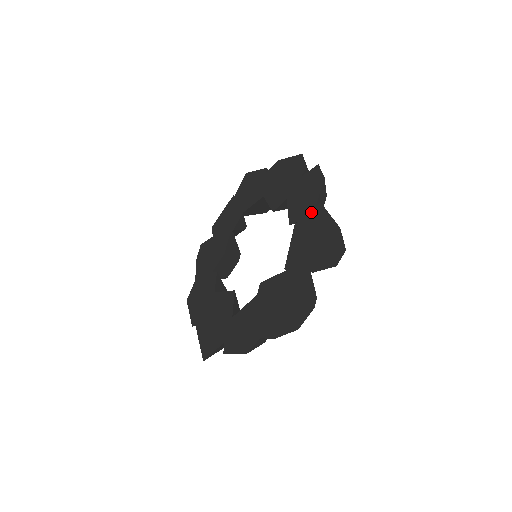
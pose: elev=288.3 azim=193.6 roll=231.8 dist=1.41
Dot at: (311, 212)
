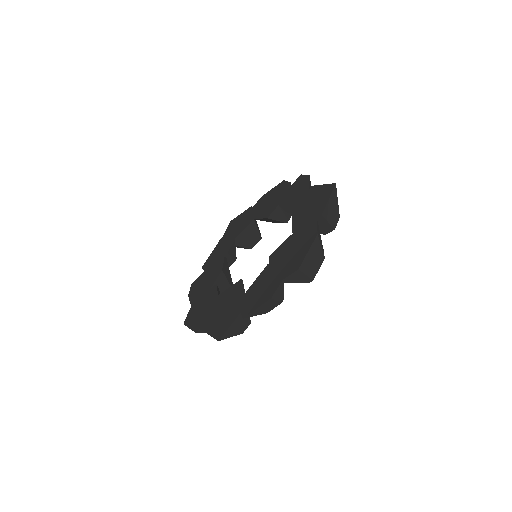
Dot at: (305, 194)
